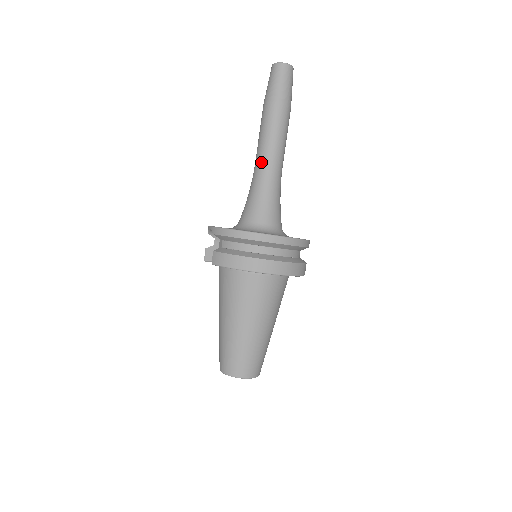
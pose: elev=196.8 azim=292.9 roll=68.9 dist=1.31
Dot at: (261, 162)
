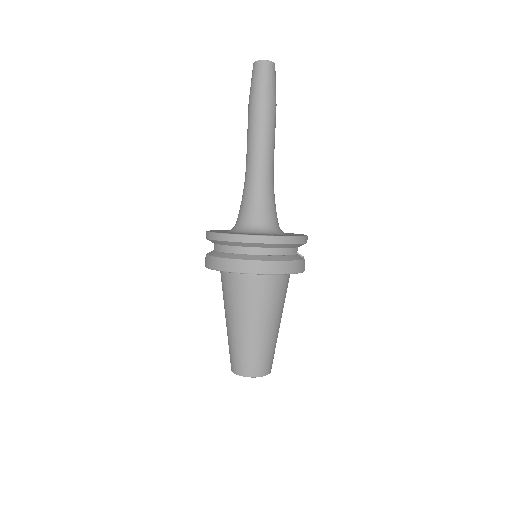
Dot at: (248, 163)
